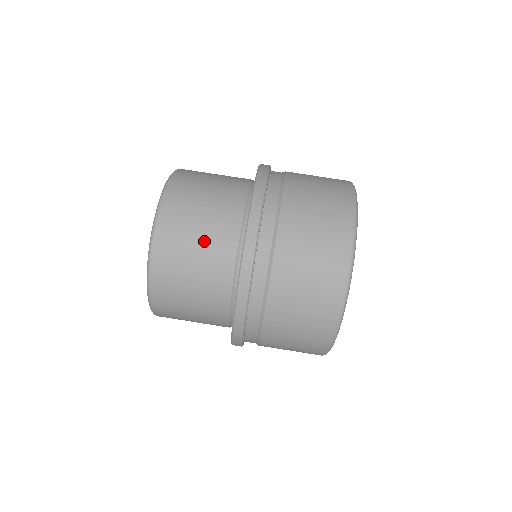
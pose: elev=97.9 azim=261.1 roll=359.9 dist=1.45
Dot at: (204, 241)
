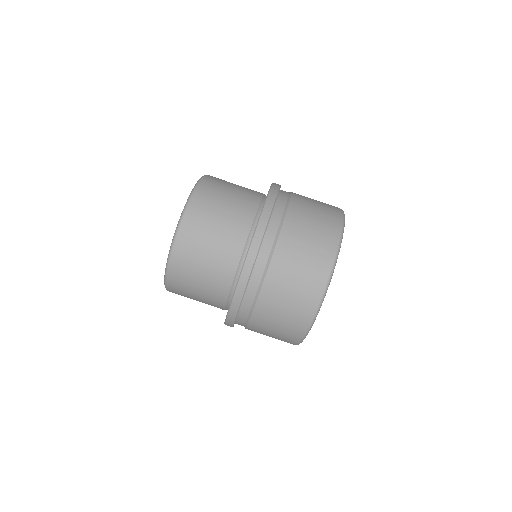
Dot at: (237, 192)
